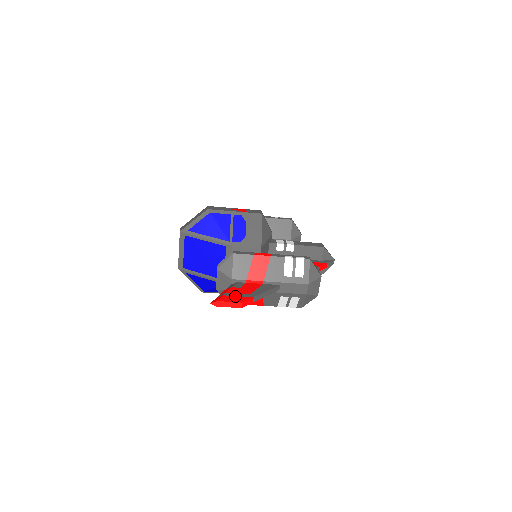
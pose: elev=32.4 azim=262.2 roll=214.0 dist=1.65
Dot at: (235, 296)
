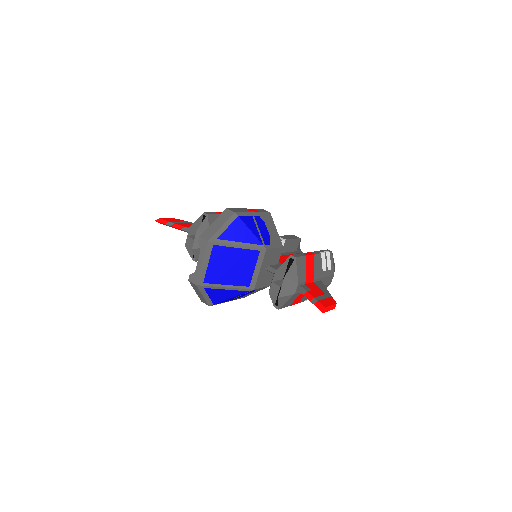
Dot at: (324, 299)
